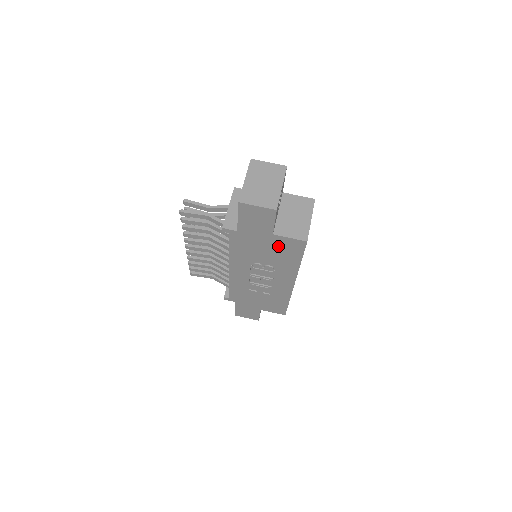
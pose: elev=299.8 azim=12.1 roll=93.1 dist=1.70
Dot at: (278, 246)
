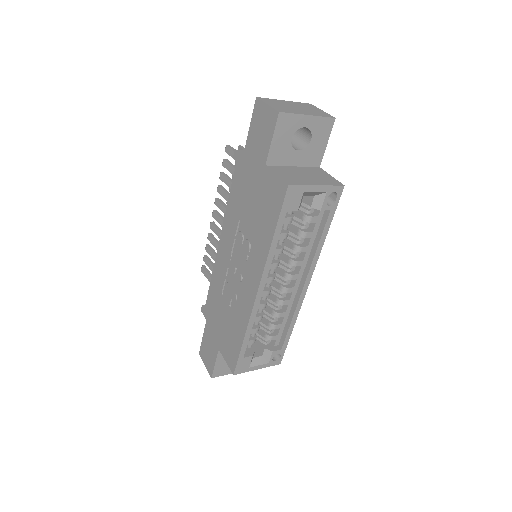
Dot at: (264, 193)
